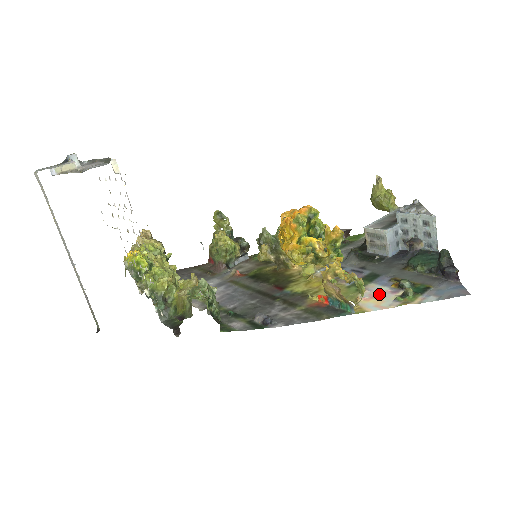
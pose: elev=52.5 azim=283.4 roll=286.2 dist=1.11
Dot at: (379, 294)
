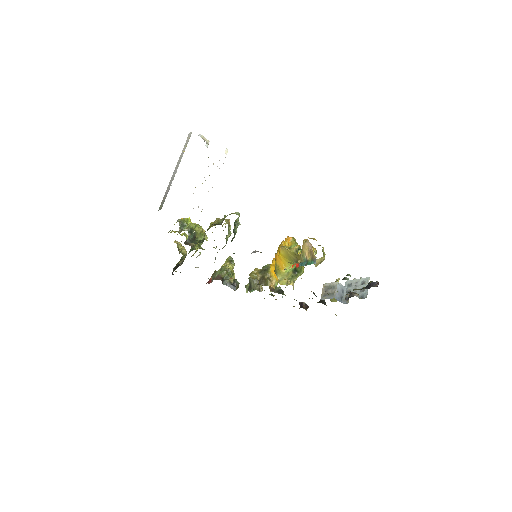
Dot at: occluded
